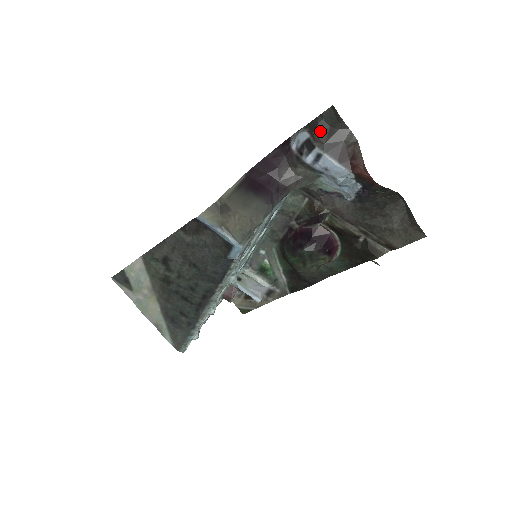
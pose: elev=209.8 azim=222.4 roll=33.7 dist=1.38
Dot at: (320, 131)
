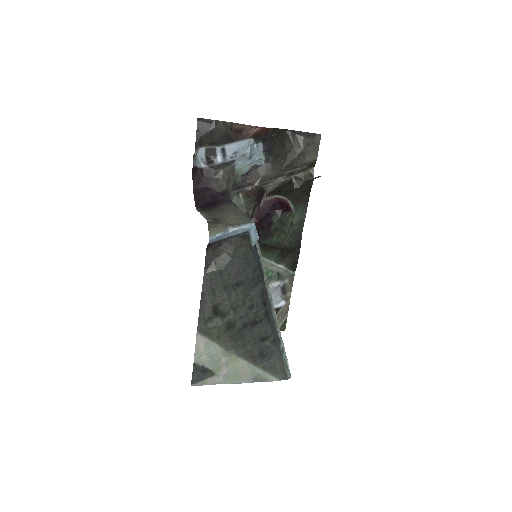
Dot at: (207, 139)
